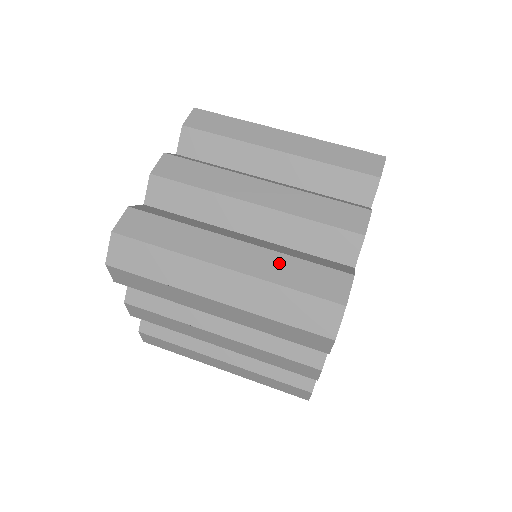
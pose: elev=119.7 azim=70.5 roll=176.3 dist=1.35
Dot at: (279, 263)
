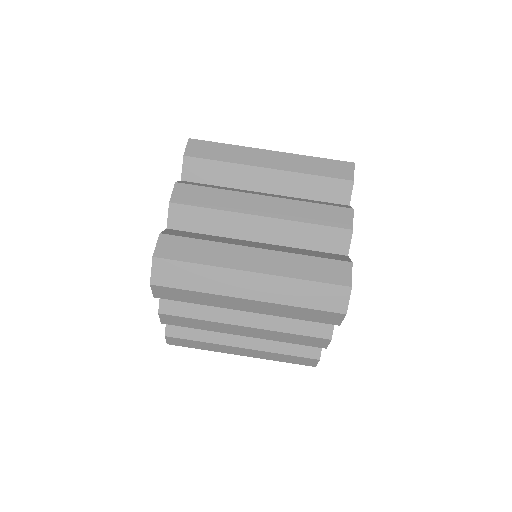
Dot at: (294, 262)
